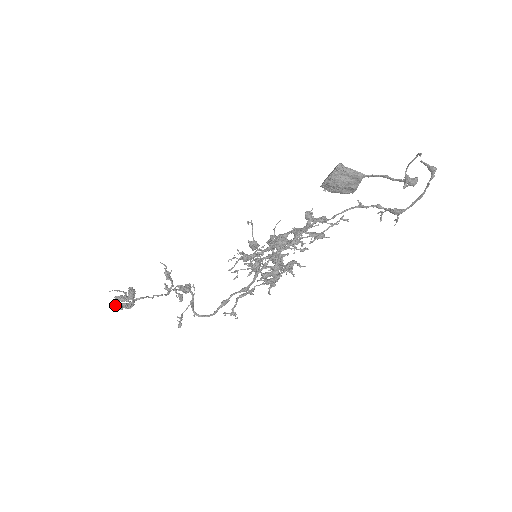
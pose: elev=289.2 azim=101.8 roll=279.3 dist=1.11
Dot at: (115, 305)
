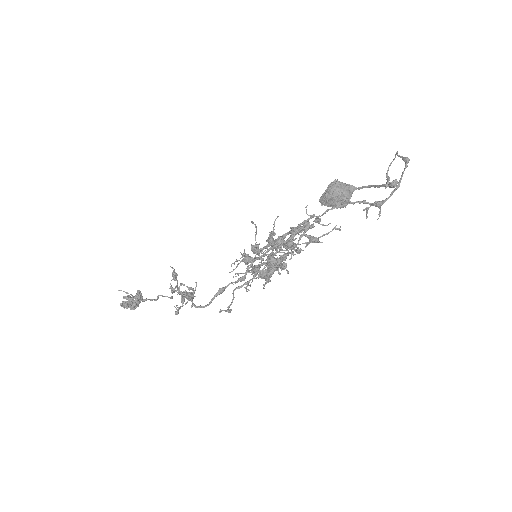
Dot at: occluded
